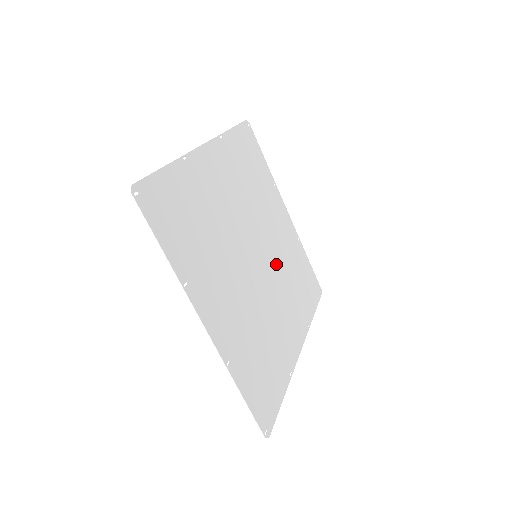
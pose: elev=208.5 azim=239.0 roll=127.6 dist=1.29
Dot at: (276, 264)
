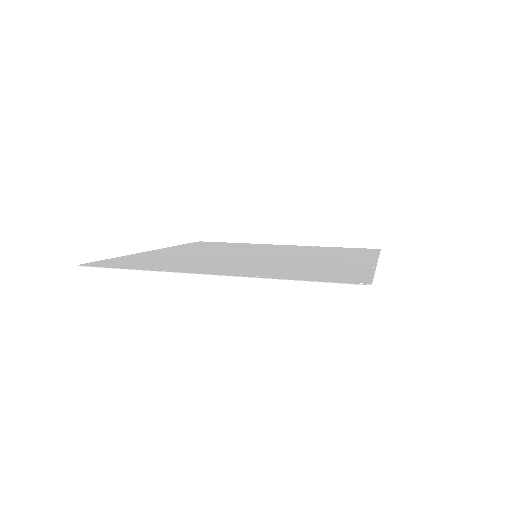
Dot at: occluded
